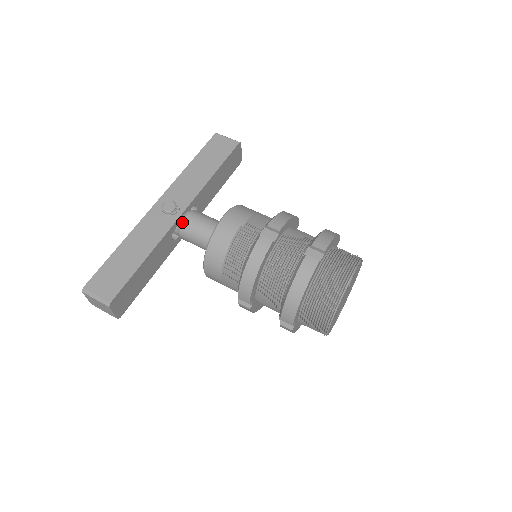
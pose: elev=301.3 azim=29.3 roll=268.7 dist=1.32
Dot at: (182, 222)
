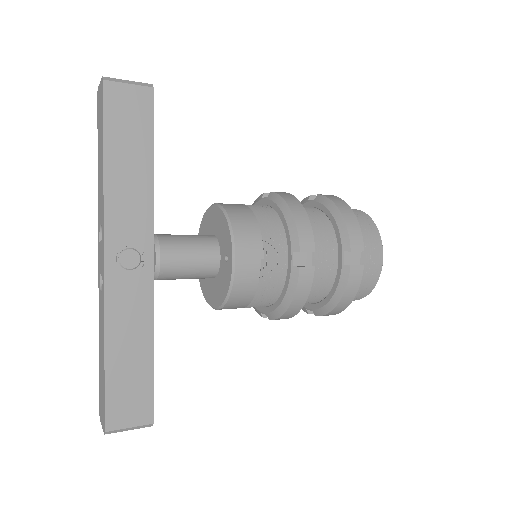
Dot at: (160, 270)
